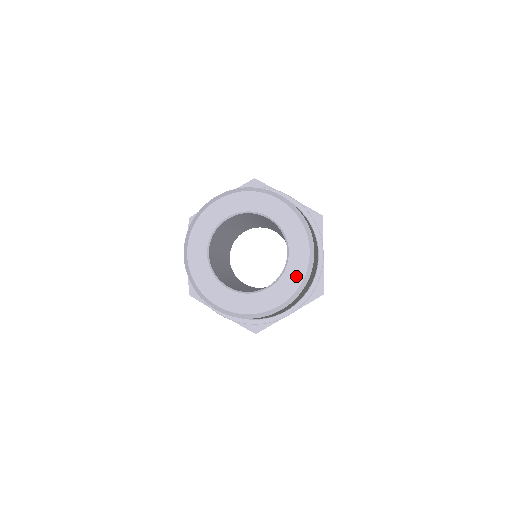
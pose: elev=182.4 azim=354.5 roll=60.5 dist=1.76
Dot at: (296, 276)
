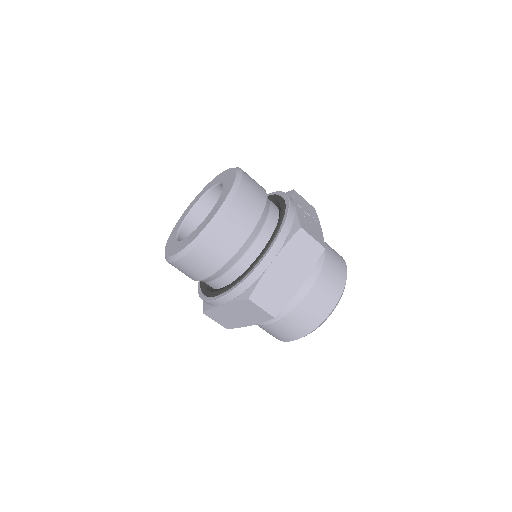
Dot at: (196, 234)
